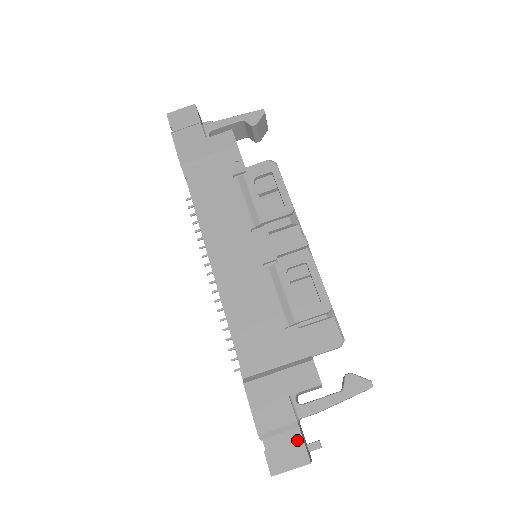
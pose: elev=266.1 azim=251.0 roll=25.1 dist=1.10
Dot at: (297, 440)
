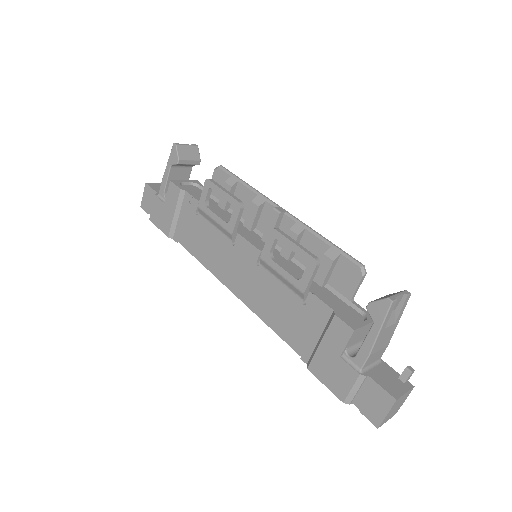
Dot at: (374, 387)
